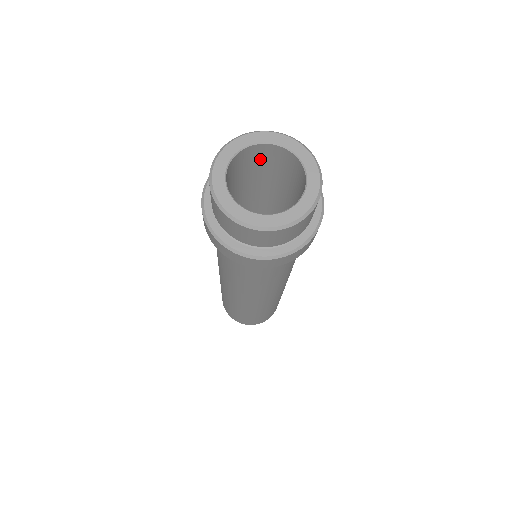
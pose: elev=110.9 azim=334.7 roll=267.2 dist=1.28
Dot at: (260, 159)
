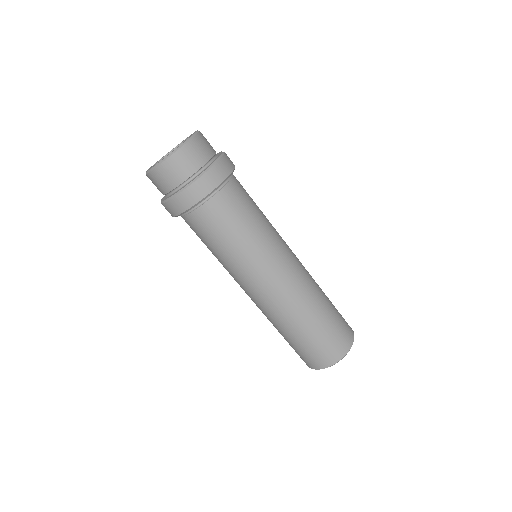
Dot at: occluded
